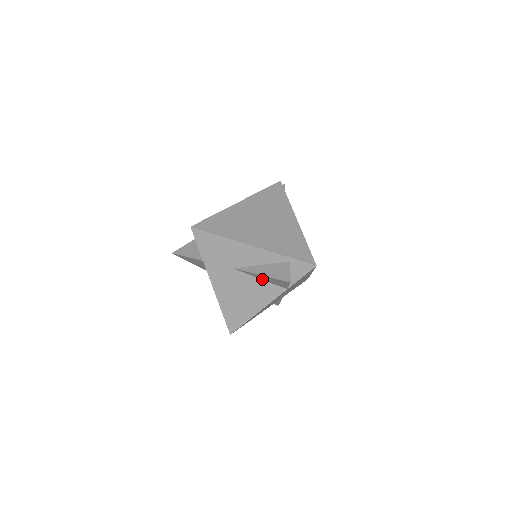
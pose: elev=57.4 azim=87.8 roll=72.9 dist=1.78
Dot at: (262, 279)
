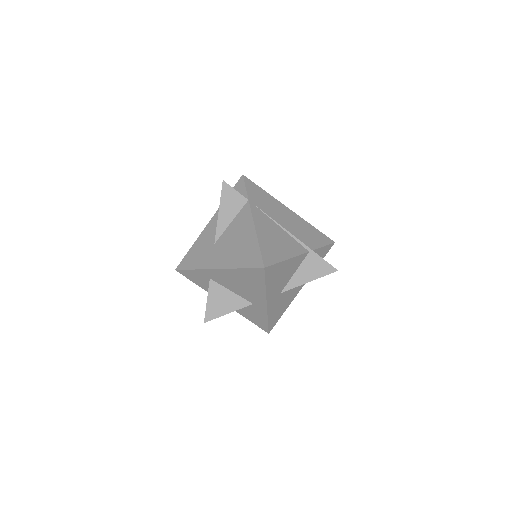
Dot at: (232, 220)
